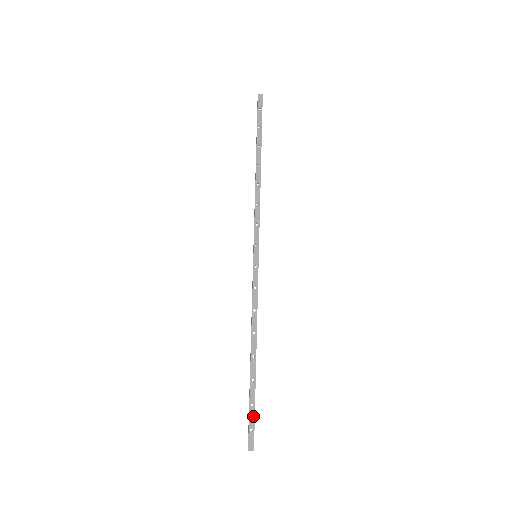
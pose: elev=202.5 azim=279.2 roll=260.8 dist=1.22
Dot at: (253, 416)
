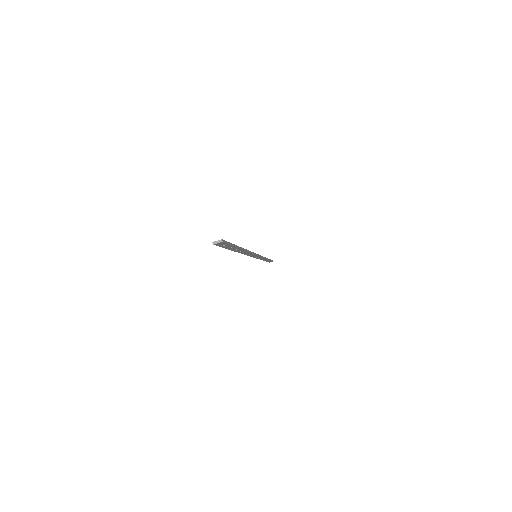
Dot at: occluded
